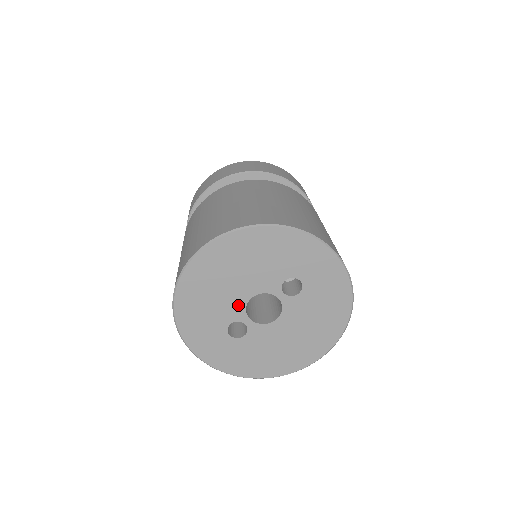
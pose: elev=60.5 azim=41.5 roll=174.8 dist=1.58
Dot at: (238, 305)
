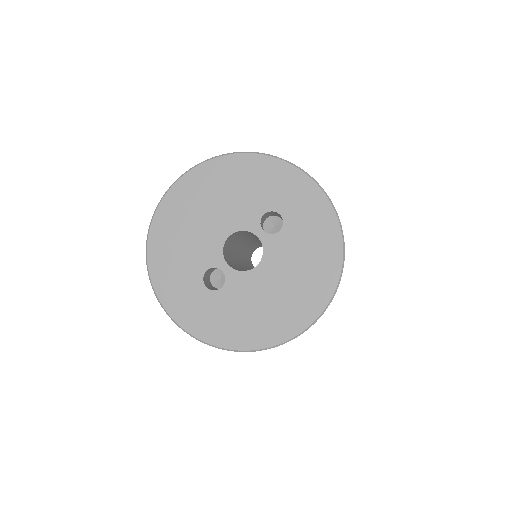
Dot at: (214, 246)
